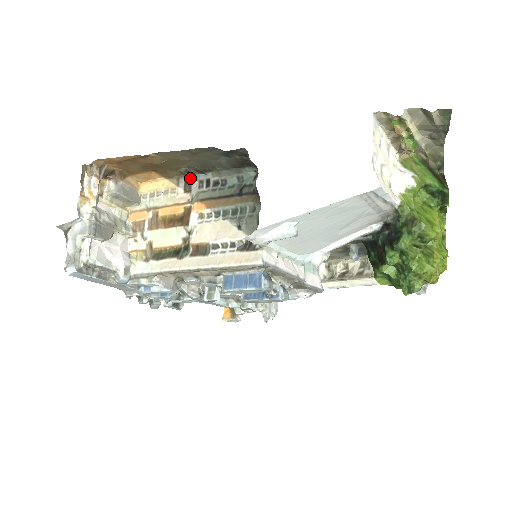
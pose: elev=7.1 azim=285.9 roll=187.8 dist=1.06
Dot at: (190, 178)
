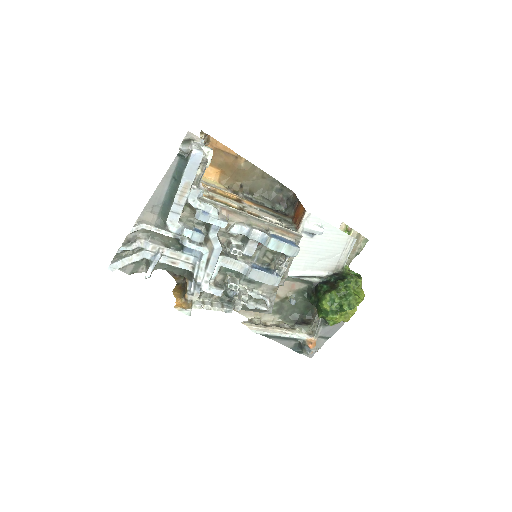
Dot at: (238, 191)
